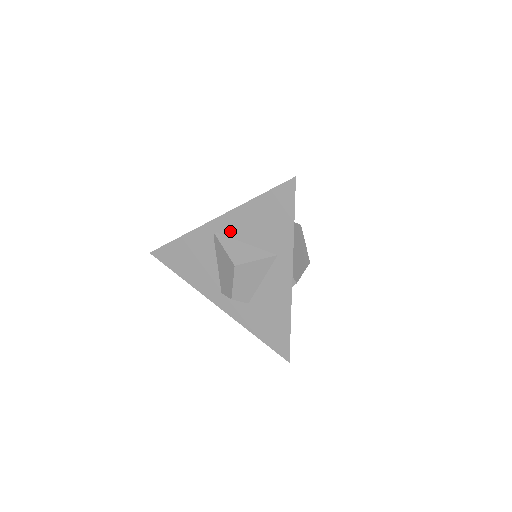
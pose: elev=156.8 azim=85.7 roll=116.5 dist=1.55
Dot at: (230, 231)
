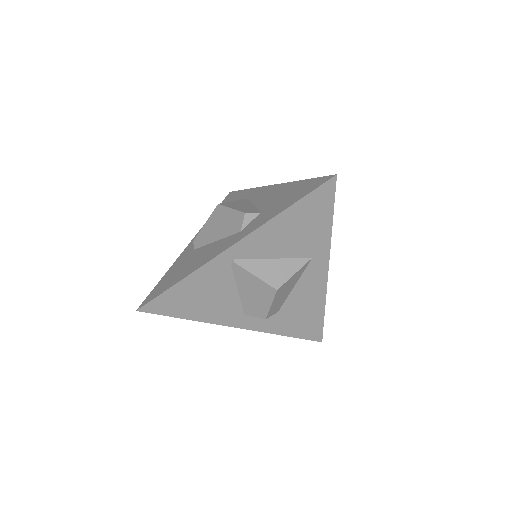
Dot at: (253, 253)
